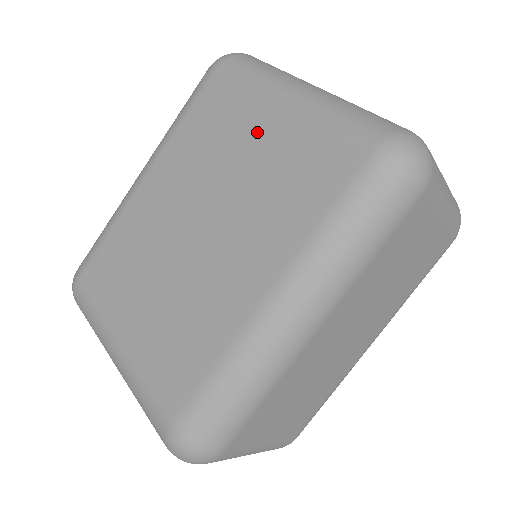
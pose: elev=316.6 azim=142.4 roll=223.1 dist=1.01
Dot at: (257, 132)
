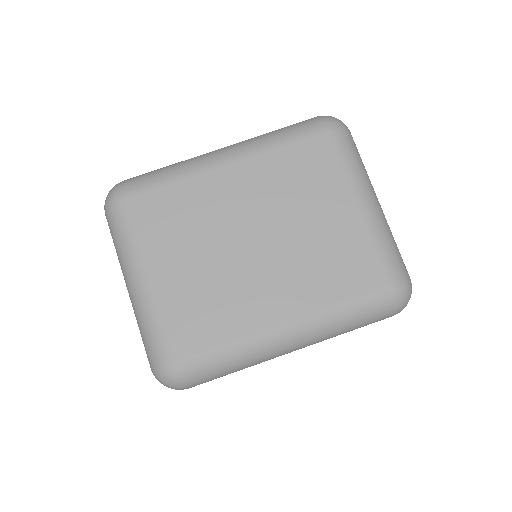
Dot at: (333, 210)
